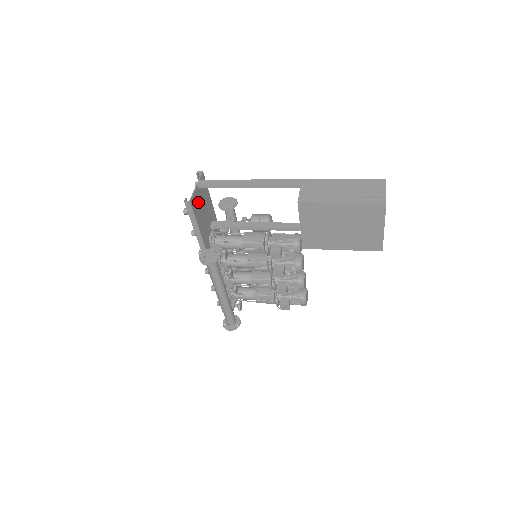
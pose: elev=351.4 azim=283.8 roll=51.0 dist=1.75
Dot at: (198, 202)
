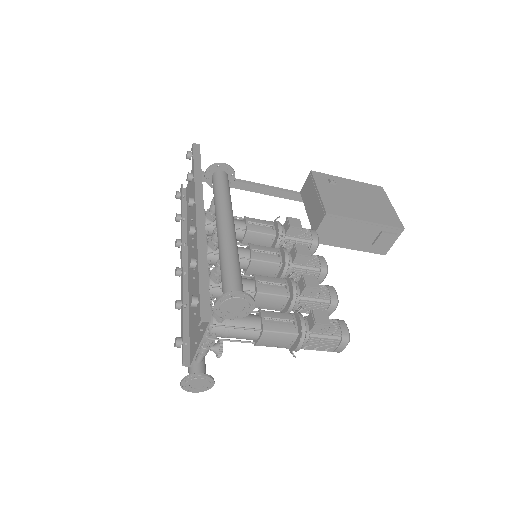
Dot at: occluded
